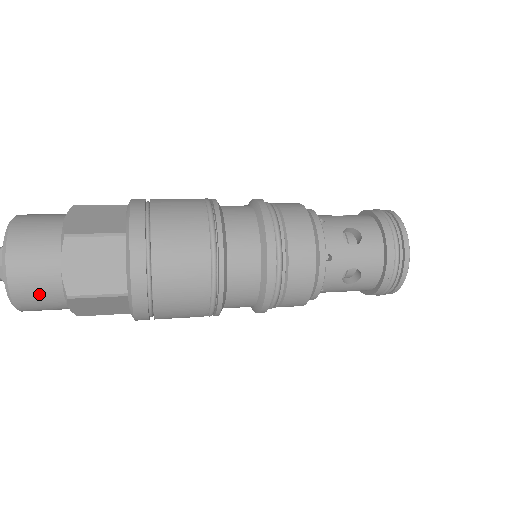
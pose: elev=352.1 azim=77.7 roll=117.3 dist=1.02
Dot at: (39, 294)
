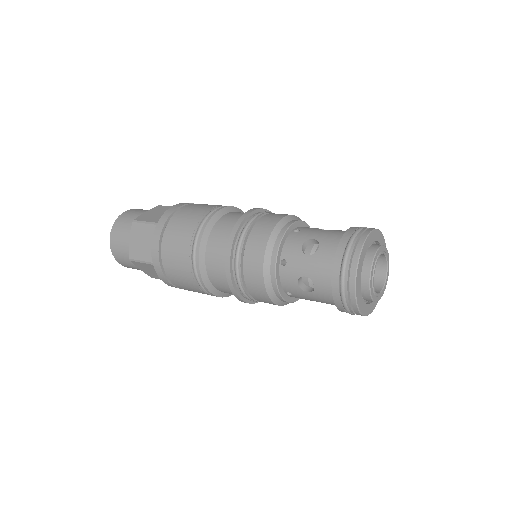
Dot at: occluded
